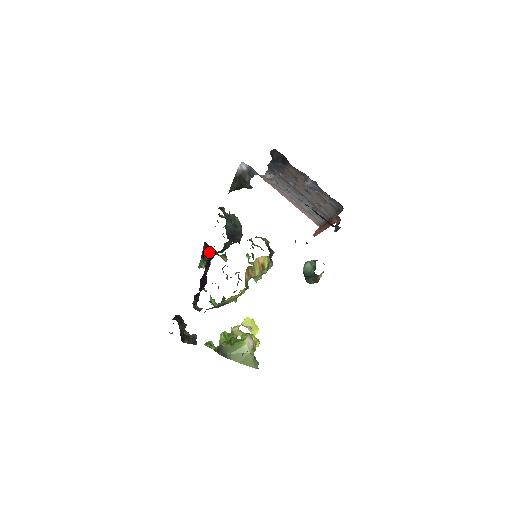
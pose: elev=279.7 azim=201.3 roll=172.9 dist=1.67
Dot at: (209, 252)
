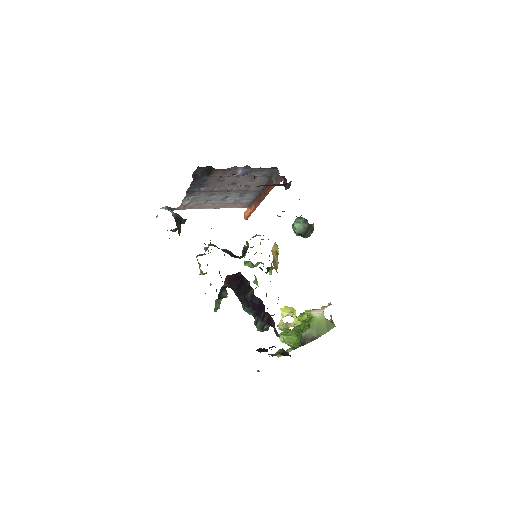
Dot at: (234, 281)
